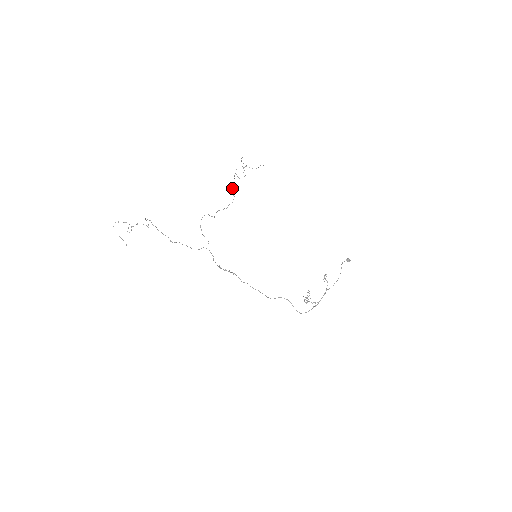
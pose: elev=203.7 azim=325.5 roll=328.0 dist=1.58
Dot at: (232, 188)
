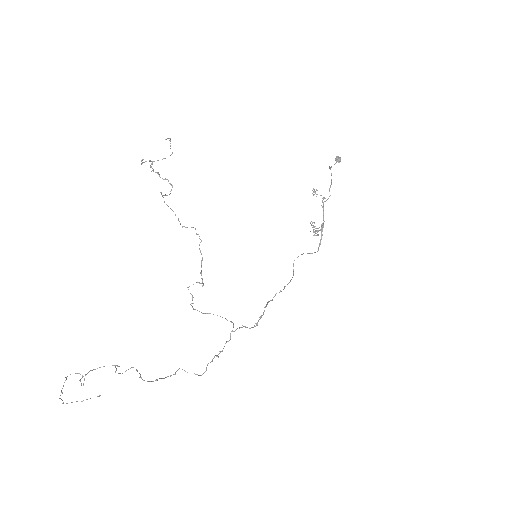
Dot at: occluded
